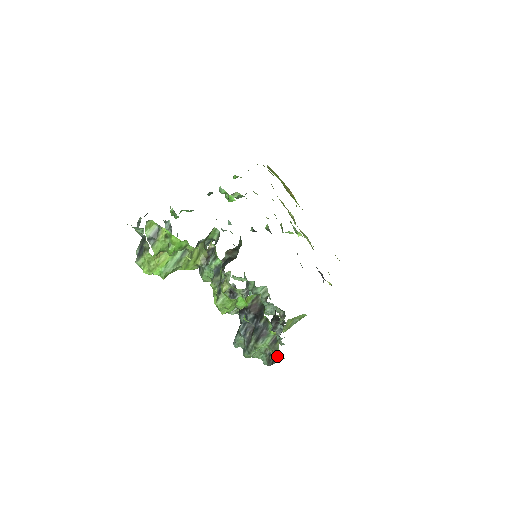
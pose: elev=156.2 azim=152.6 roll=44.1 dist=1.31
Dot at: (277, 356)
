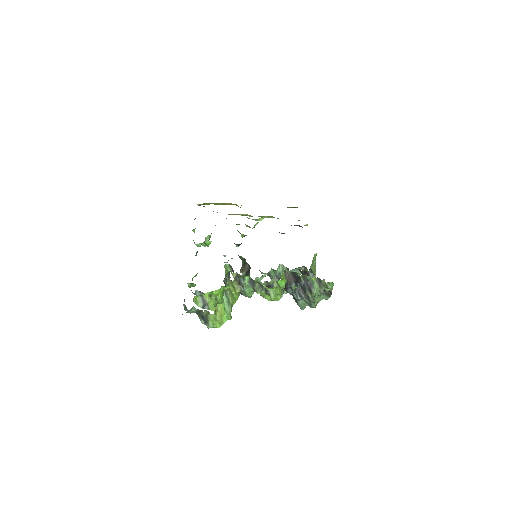
Dot at: (329, 287)
